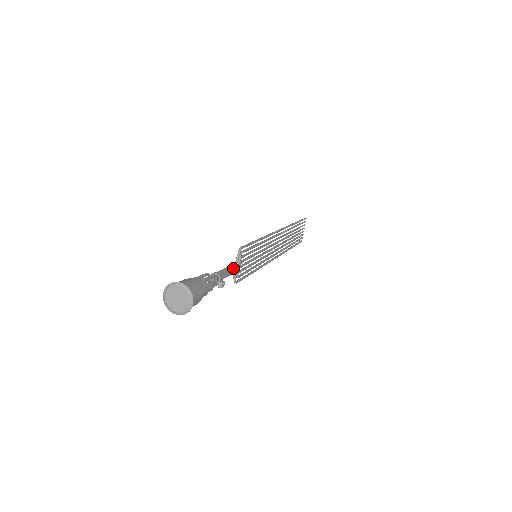
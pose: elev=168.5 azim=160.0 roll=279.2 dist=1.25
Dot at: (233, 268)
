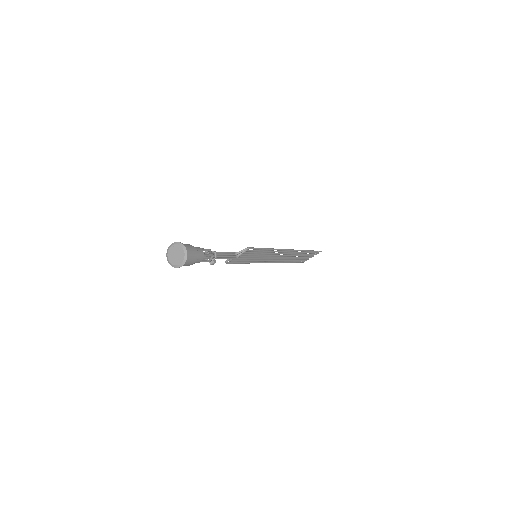
Dot at: (231, 256)
